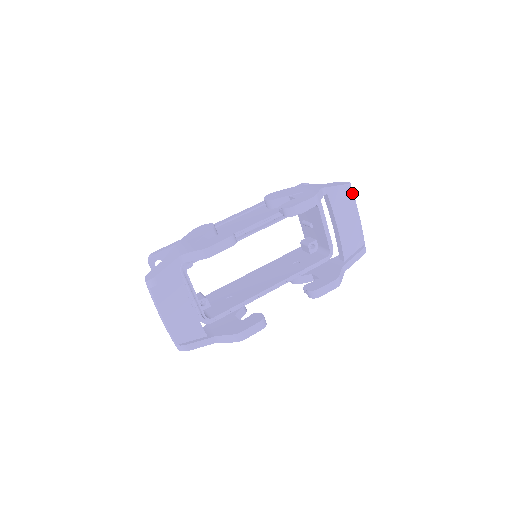
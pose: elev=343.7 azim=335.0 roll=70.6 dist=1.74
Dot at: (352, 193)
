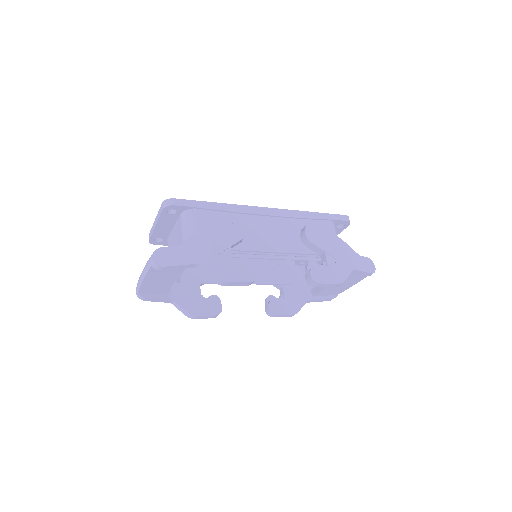
Dot at: occluded
